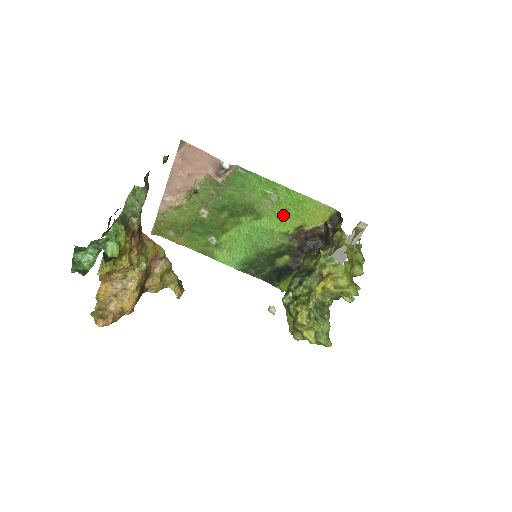
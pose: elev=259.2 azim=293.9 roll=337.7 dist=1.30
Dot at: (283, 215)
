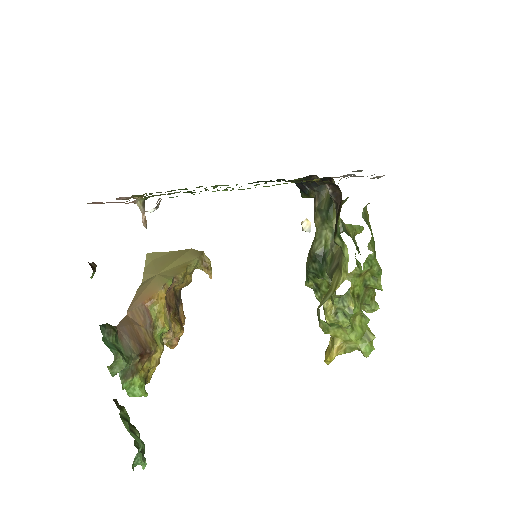
Dot at: occluded
